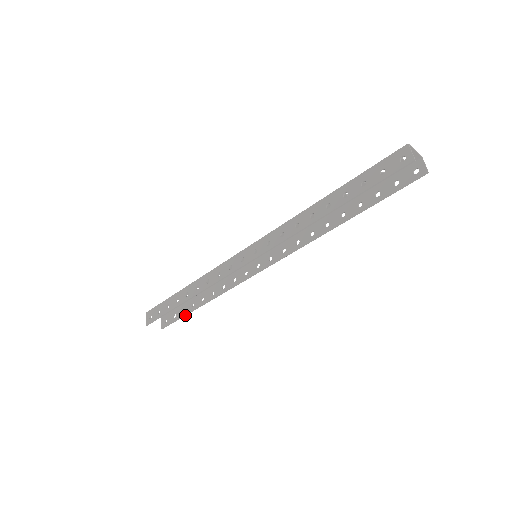
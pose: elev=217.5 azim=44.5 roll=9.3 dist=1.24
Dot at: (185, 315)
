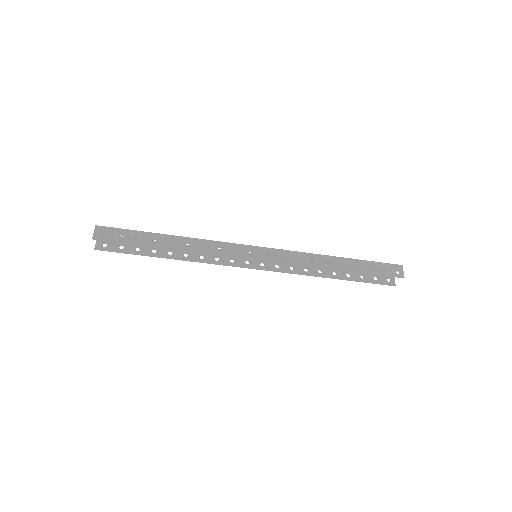
Dot at: (138, 254)
